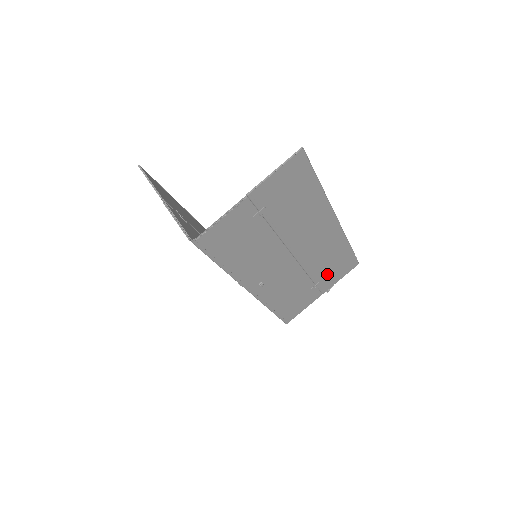
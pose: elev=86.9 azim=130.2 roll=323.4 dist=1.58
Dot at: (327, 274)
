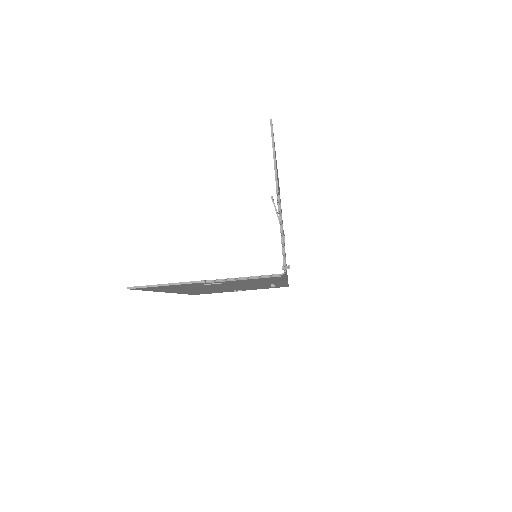
Dot at: occluded
